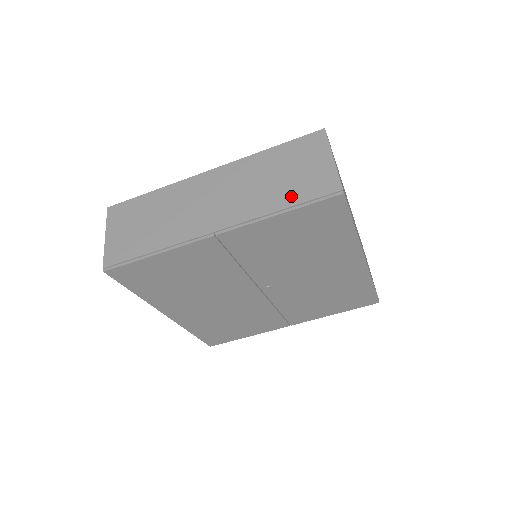
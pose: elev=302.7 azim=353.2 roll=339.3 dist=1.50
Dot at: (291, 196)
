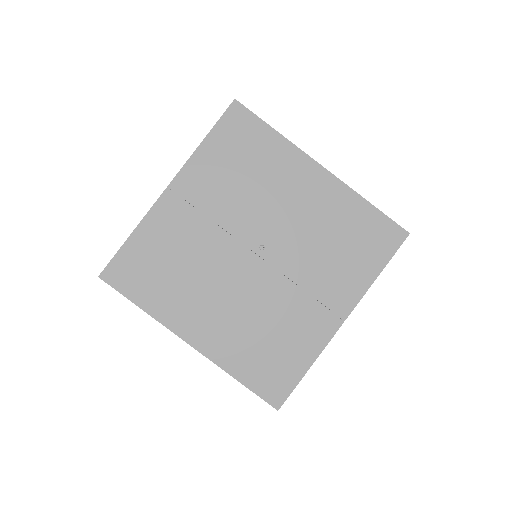
Dot at: occluded
